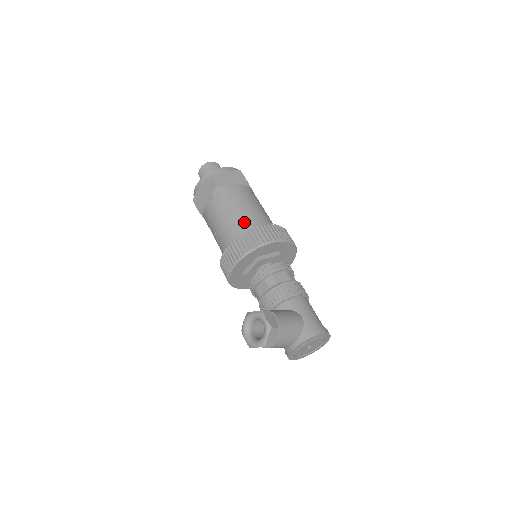
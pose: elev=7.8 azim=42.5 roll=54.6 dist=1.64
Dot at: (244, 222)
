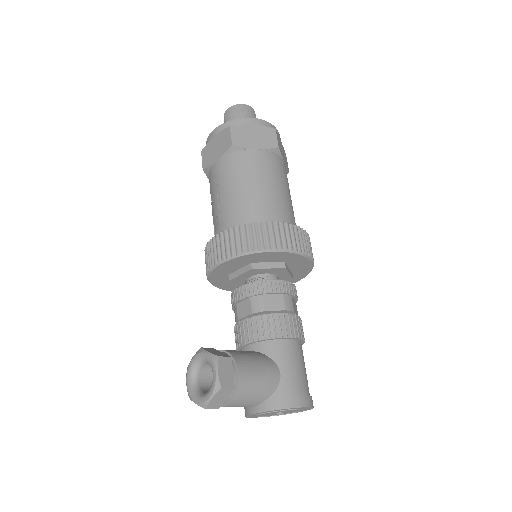
Dot at: (250, 207)
